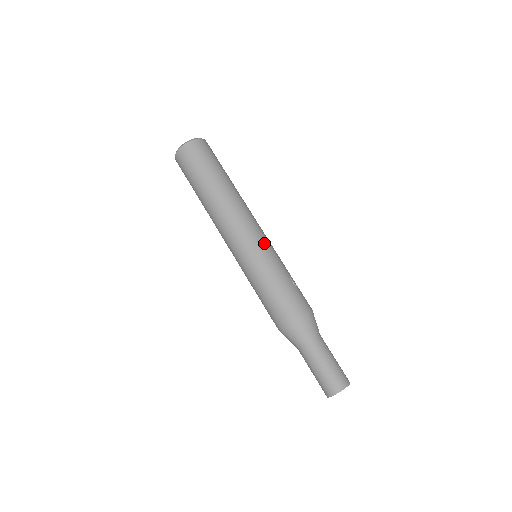
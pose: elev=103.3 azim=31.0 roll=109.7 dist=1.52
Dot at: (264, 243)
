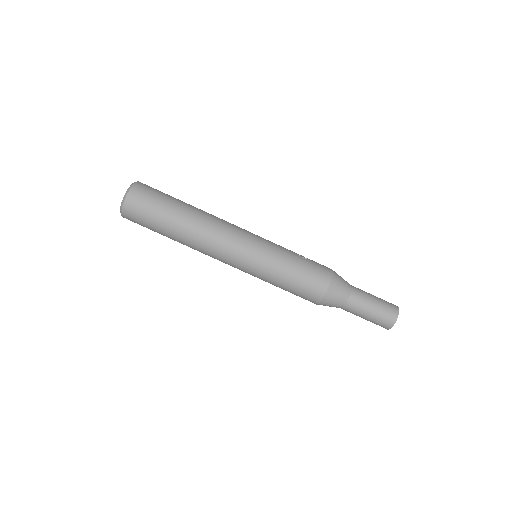
Dot at: (259, 241)
